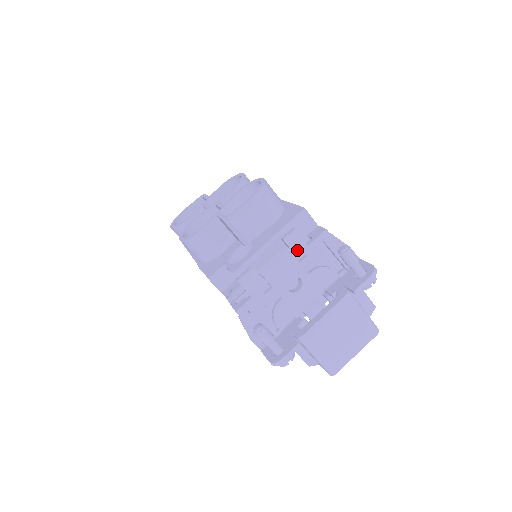
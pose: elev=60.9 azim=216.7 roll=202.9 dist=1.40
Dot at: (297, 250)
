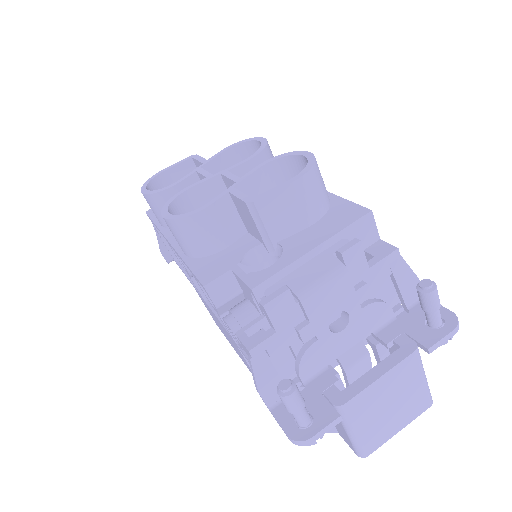
Dot at: (354, 272)
